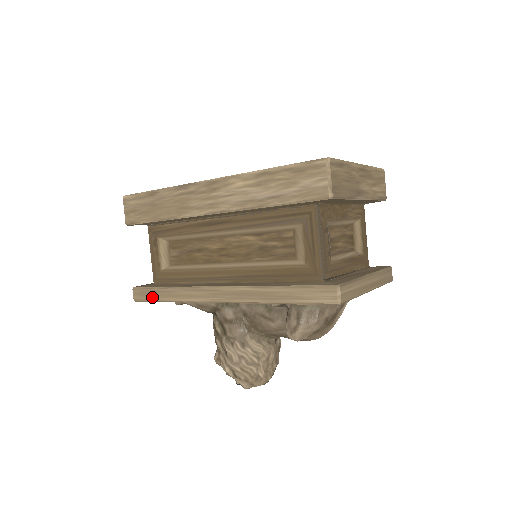
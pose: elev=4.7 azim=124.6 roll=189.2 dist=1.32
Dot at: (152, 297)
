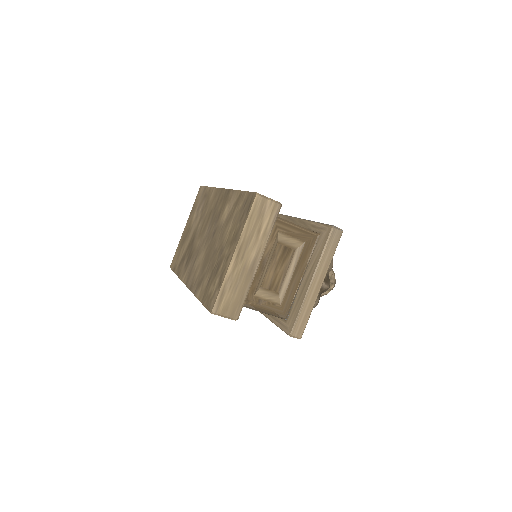
Dot at: occluded
